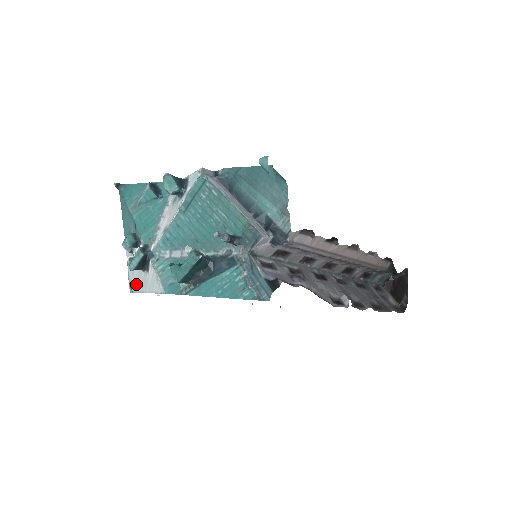
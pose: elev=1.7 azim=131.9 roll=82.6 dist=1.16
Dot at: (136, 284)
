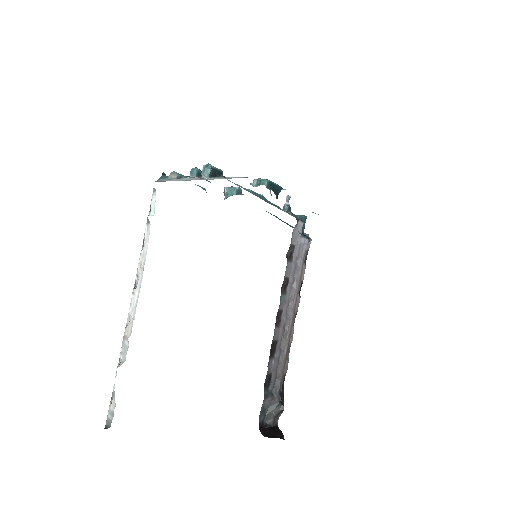
Dot at: (178, 180)
